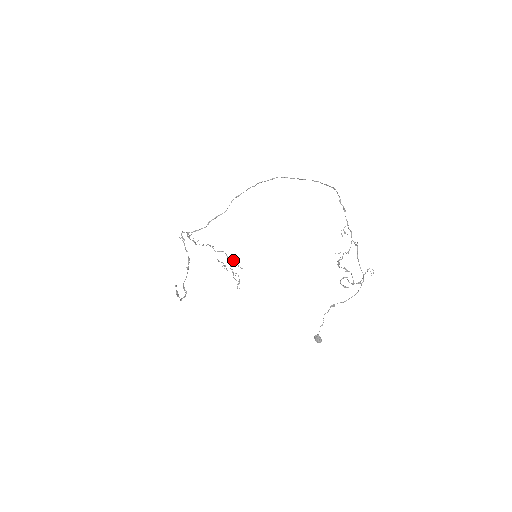
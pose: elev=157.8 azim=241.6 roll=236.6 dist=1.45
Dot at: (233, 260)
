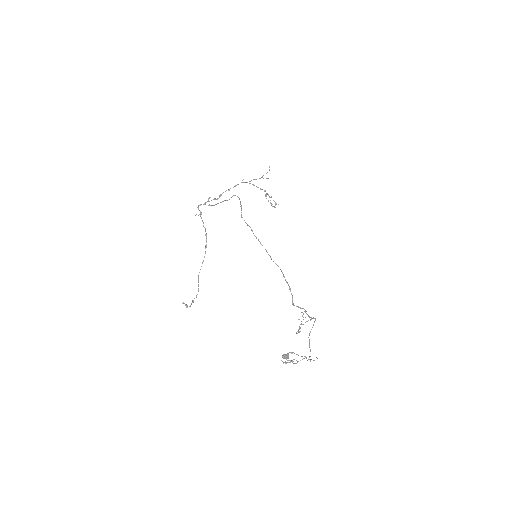
Dot at: (265, 191)
